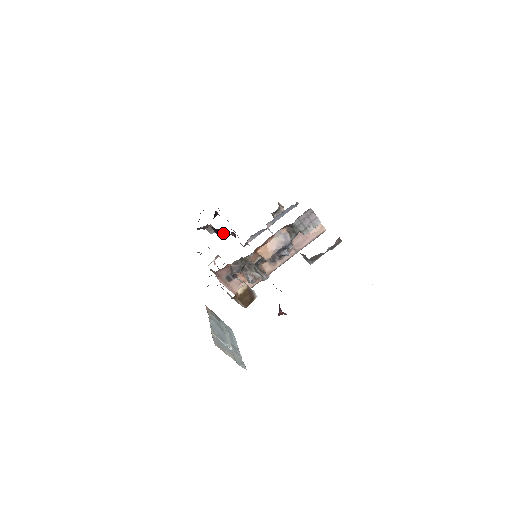
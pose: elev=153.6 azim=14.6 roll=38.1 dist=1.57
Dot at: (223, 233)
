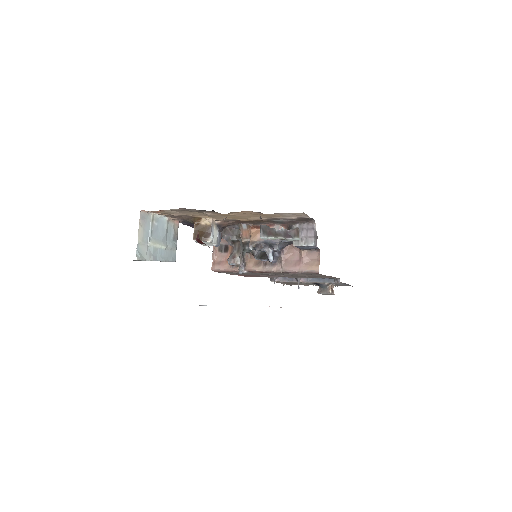
Dot at: occluded
